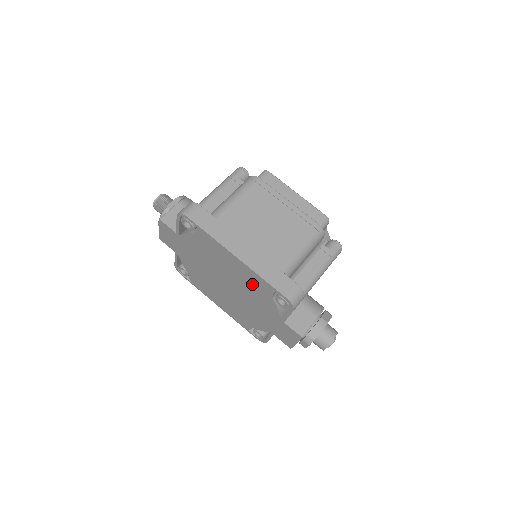
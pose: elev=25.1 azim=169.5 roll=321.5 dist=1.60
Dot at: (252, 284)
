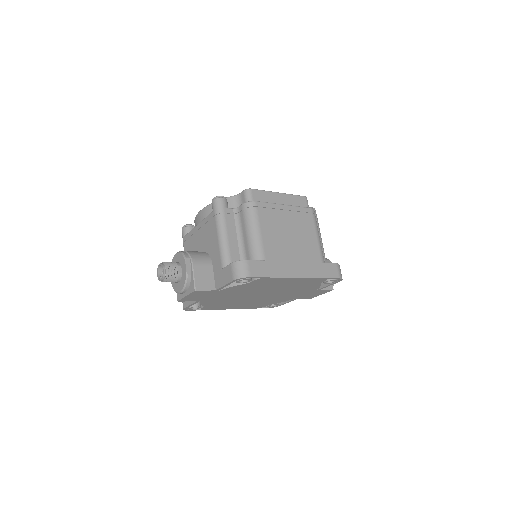
Dot at: (302, 284)
